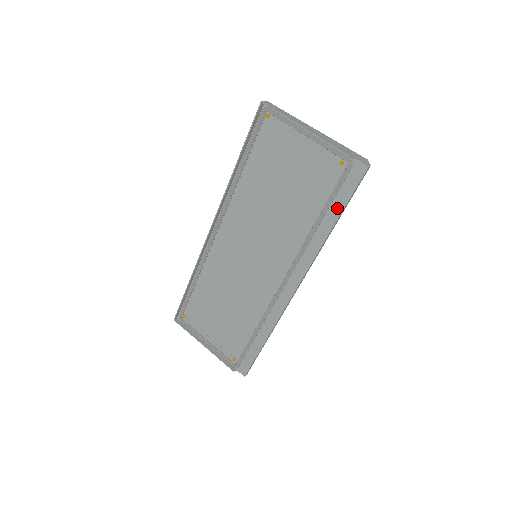
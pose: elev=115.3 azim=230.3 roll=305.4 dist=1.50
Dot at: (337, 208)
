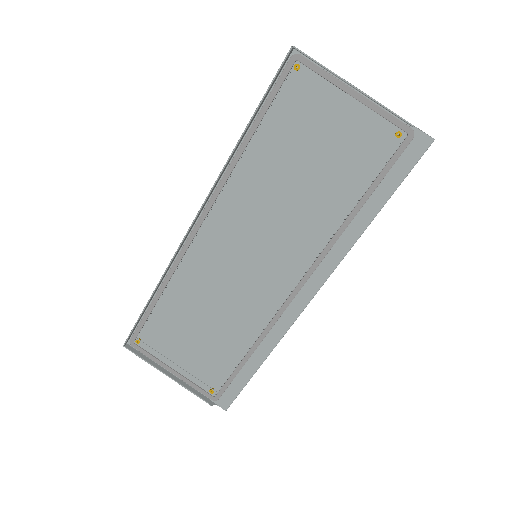
Dot at: (384, 192)
